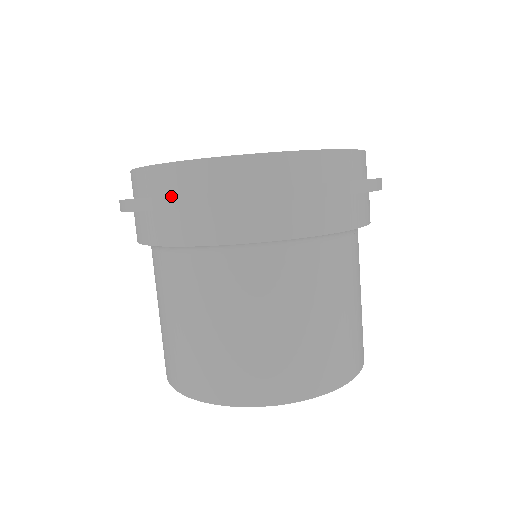
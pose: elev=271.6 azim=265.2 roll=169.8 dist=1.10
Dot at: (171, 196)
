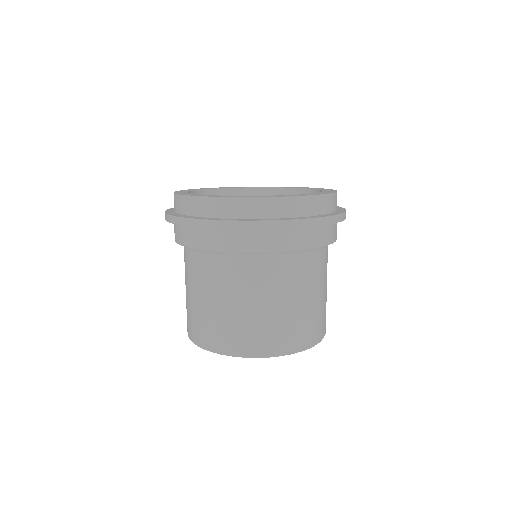
Dot at: (205, 220)
